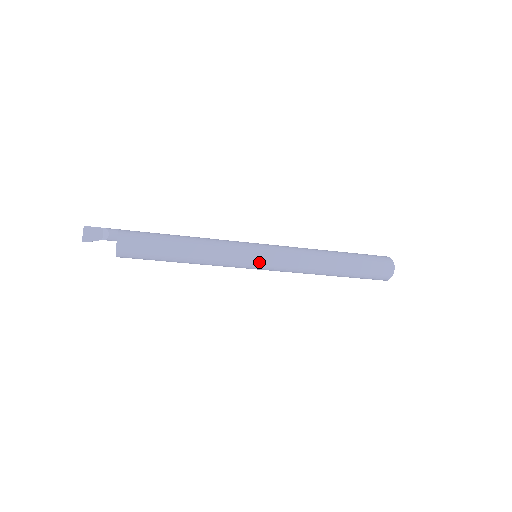
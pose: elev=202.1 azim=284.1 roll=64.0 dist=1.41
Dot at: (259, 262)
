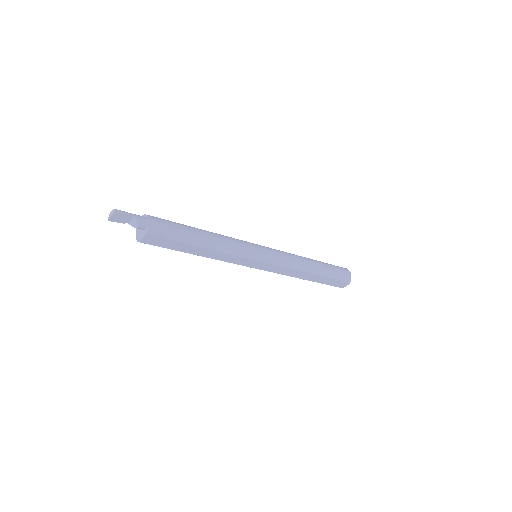
Dot at: (256, 267)
